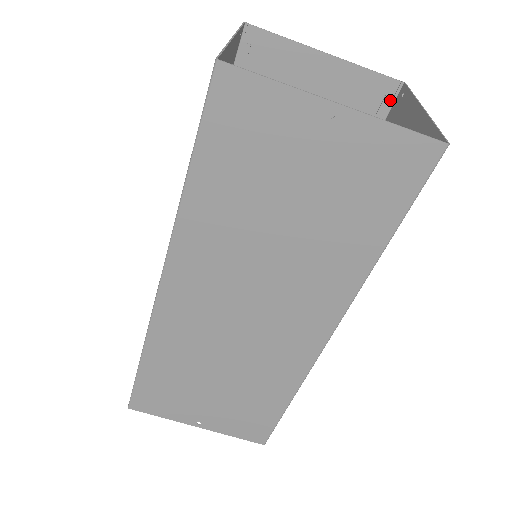
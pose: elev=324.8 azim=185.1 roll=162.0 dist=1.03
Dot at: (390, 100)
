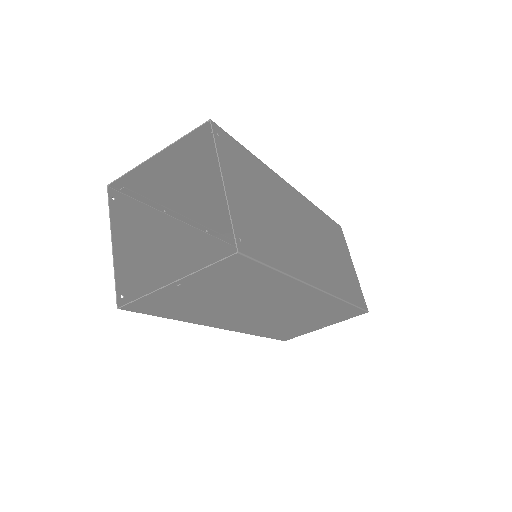
Dot at: occluded
